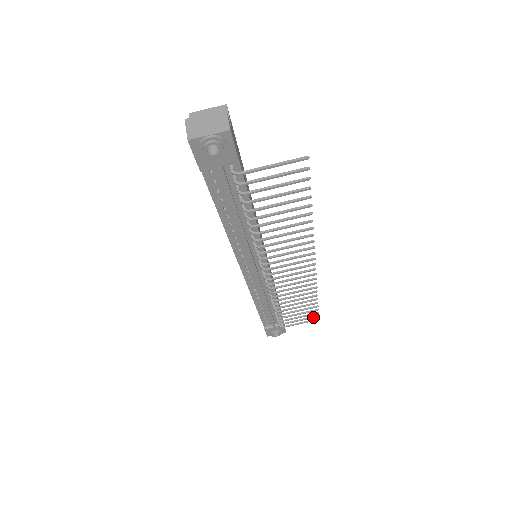
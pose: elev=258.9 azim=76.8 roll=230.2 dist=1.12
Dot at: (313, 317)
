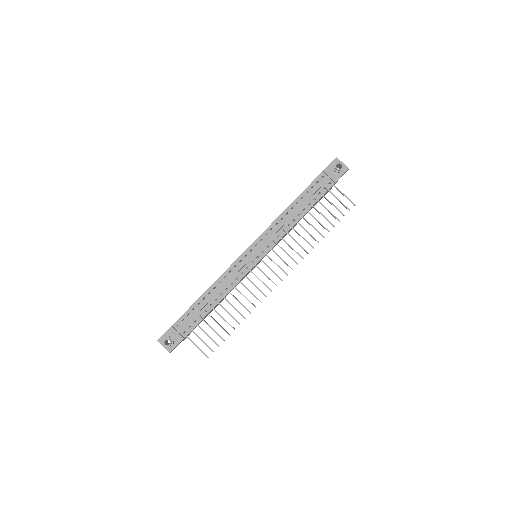
Dot at: (210, 348)
